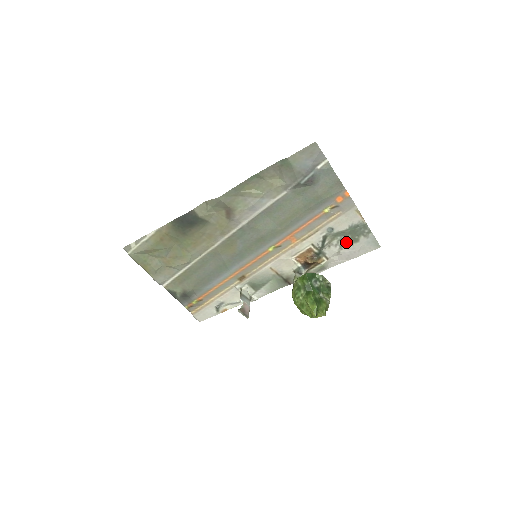
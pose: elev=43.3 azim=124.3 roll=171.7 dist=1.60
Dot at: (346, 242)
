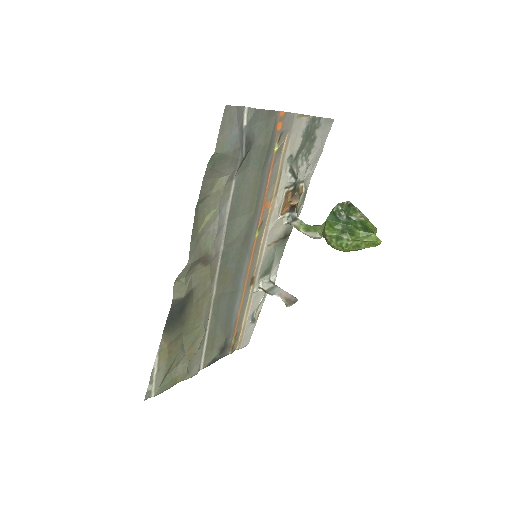
Dot at: (308, 151)
